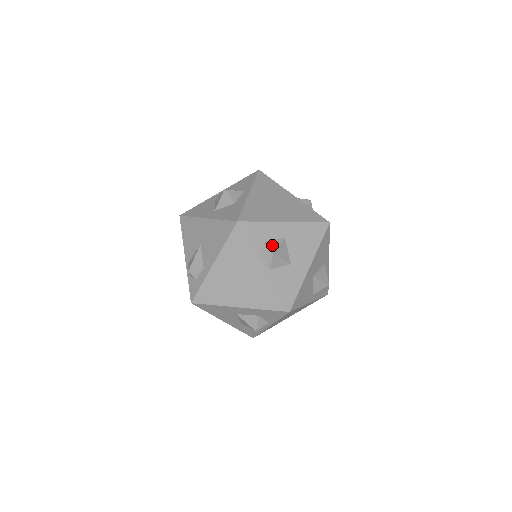
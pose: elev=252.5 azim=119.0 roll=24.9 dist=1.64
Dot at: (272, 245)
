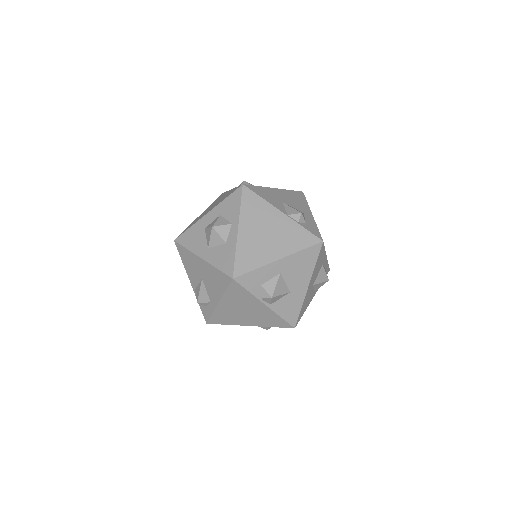
Dot at: (269, 287)
